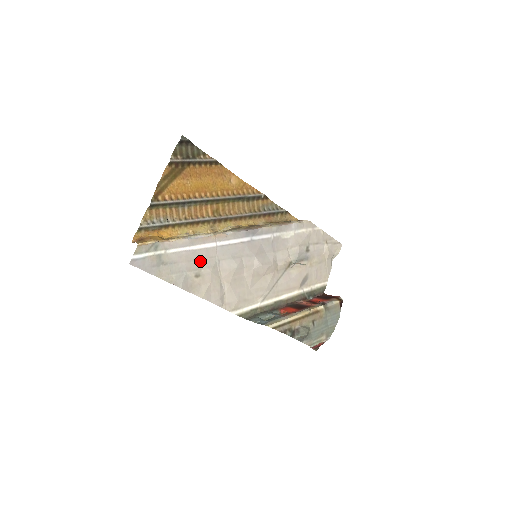
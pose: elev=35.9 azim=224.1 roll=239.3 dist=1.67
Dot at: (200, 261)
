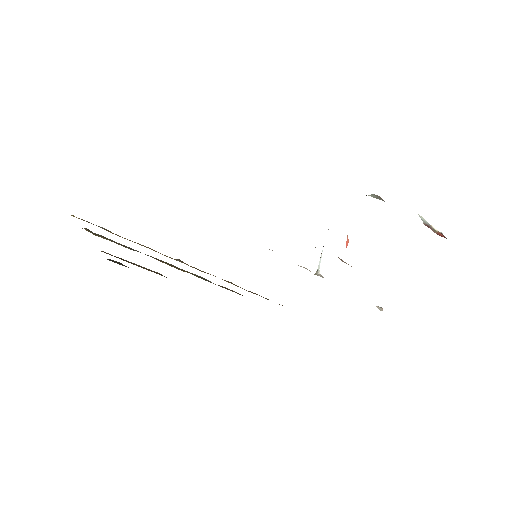
Dot at: occluded
